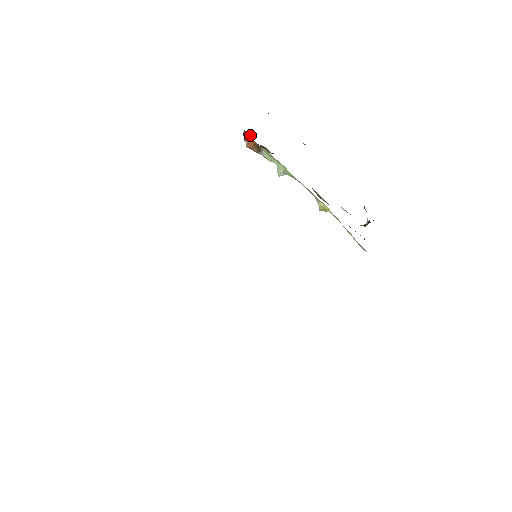
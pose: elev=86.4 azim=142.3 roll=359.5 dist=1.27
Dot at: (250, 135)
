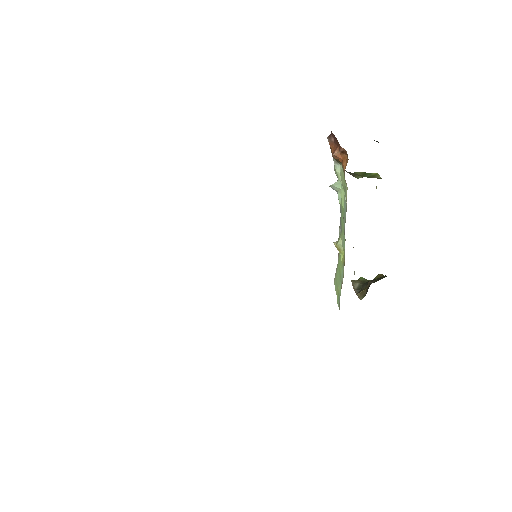
Dot at: (346, 156)
